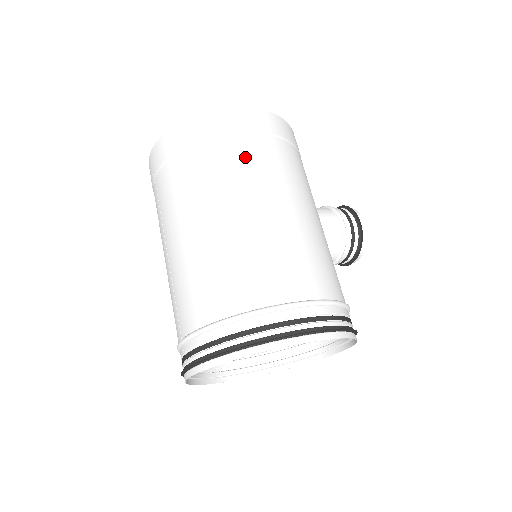
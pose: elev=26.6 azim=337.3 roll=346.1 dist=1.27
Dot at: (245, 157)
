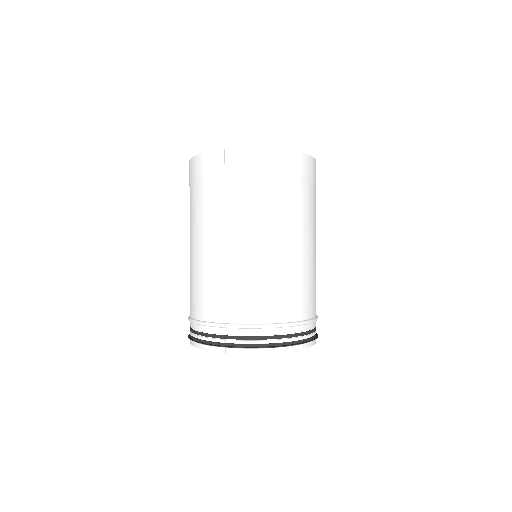
Dot at: (308, 202)
